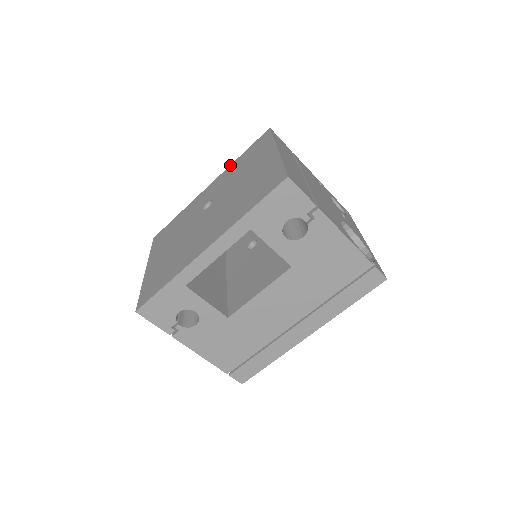
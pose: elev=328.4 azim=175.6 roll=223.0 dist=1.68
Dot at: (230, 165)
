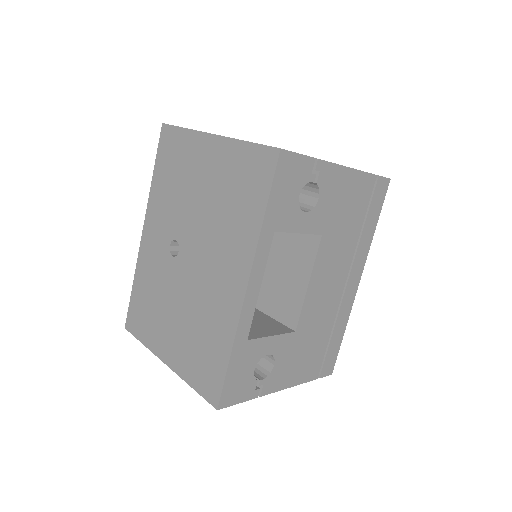
Dot at: (149, 192)
